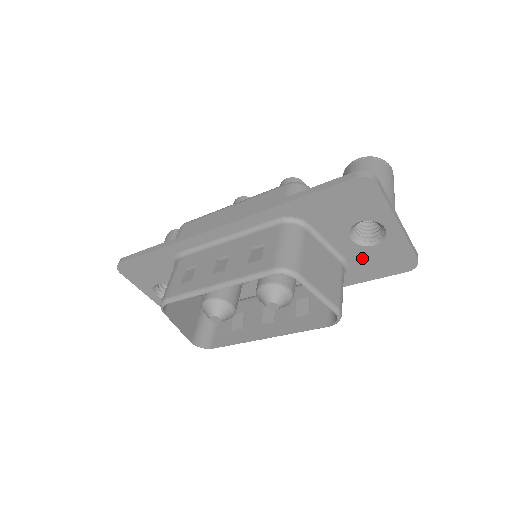
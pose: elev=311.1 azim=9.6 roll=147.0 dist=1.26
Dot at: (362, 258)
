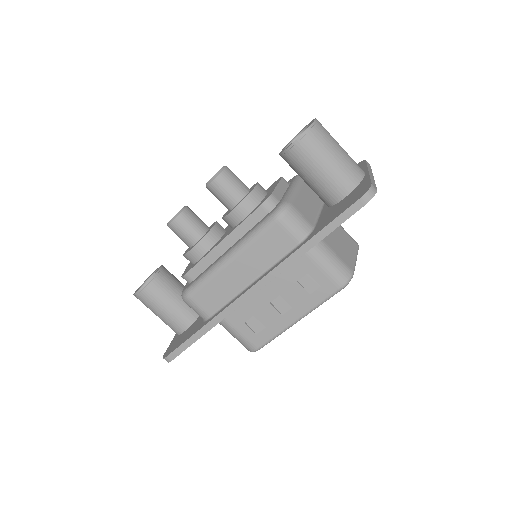
Dot at: occluded
